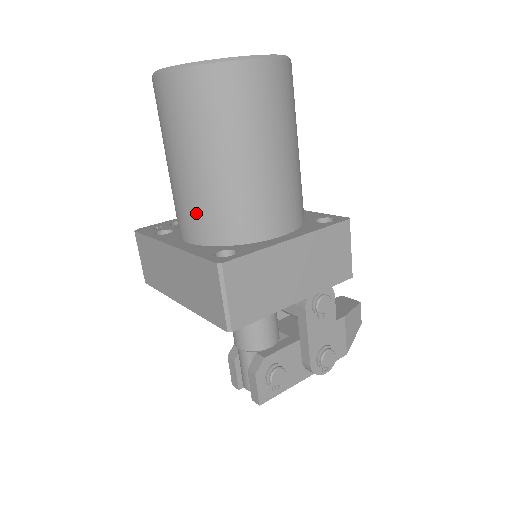
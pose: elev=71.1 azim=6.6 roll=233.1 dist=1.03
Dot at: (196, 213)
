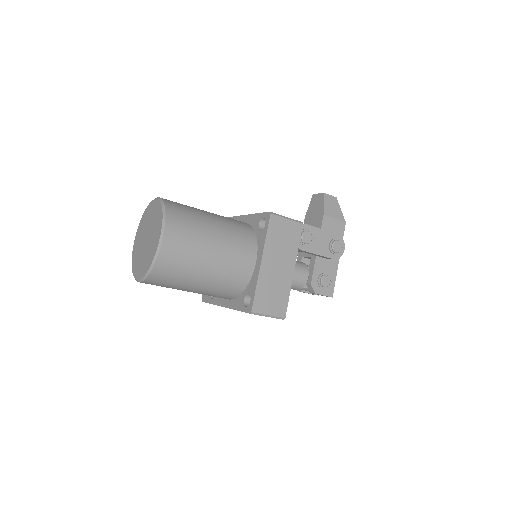
Dot at: (218, 295)
